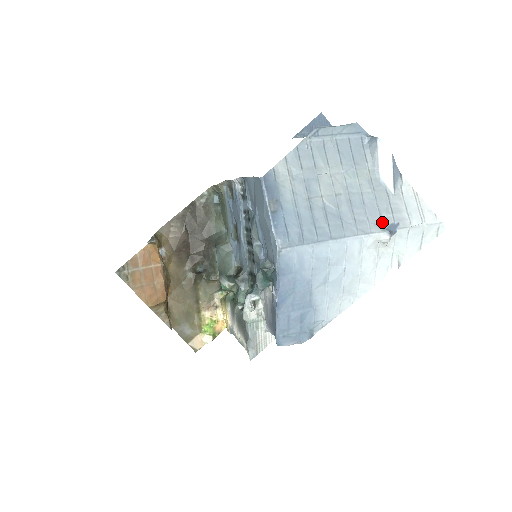
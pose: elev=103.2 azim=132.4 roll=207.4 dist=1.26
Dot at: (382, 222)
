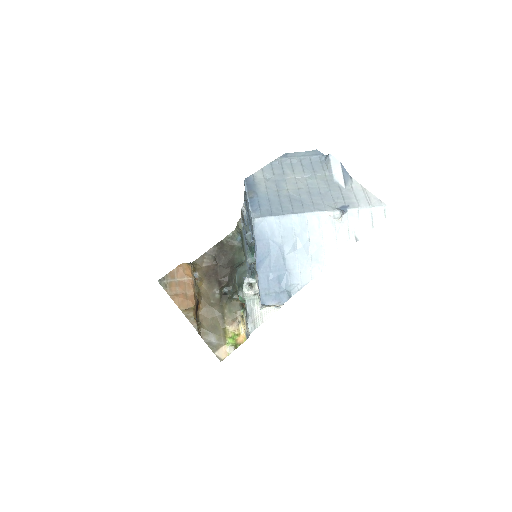
Dot at: (335, 205)
